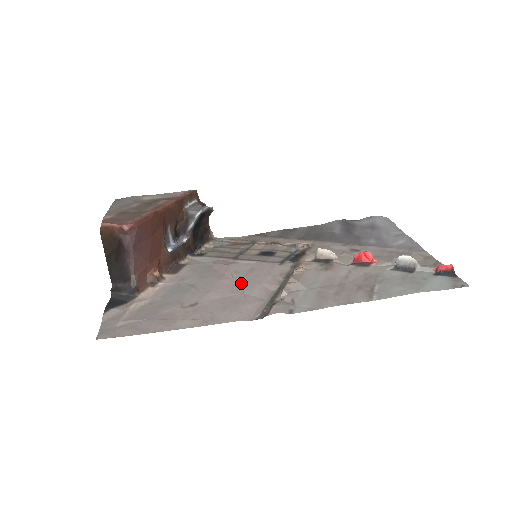
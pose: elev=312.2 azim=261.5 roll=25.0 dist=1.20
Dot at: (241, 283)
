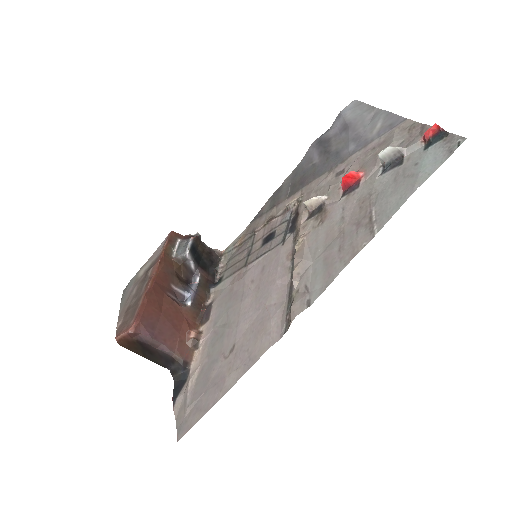
Dot at: (259, 294)
